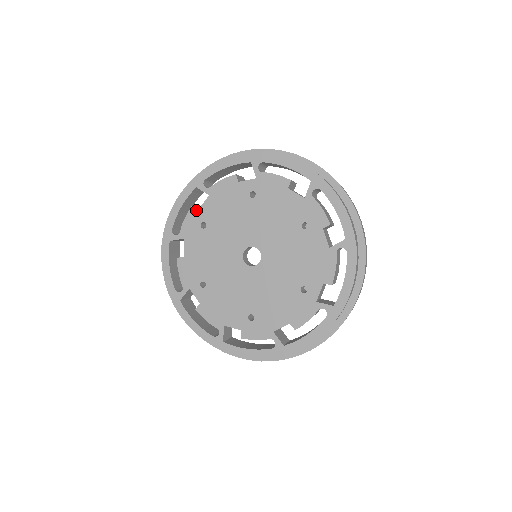
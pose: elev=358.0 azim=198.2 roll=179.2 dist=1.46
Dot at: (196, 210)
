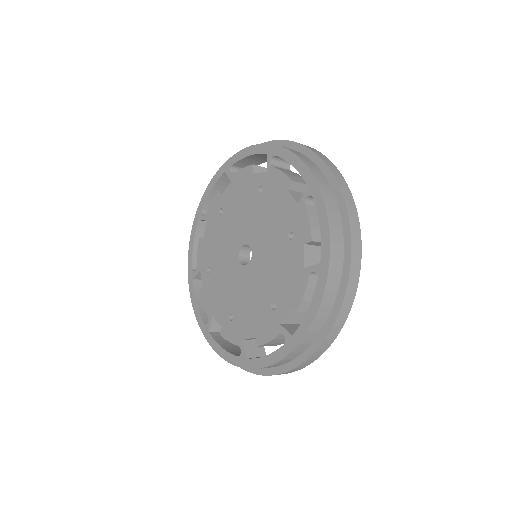
Dot at: (220, 195)
